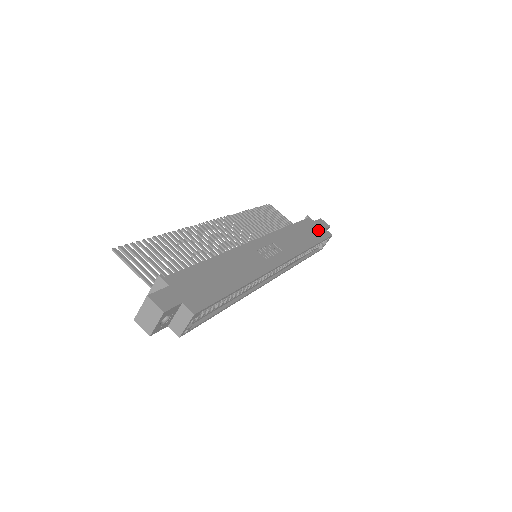
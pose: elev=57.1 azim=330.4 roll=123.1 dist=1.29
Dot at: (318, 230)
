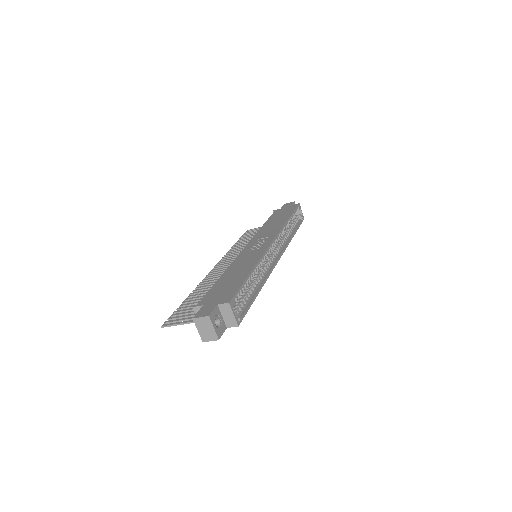
Dot at: (287, 210)
